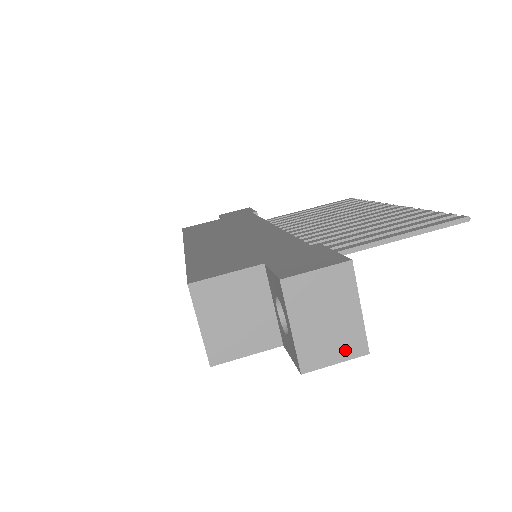
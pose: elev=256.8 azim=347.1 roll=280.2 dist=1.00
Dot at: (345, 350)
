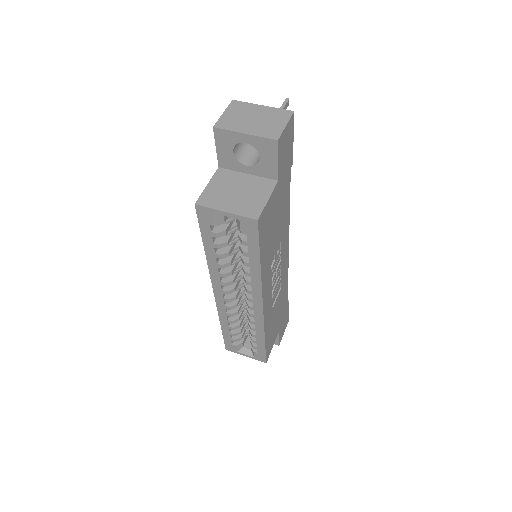
Dot at: (281, 119)
